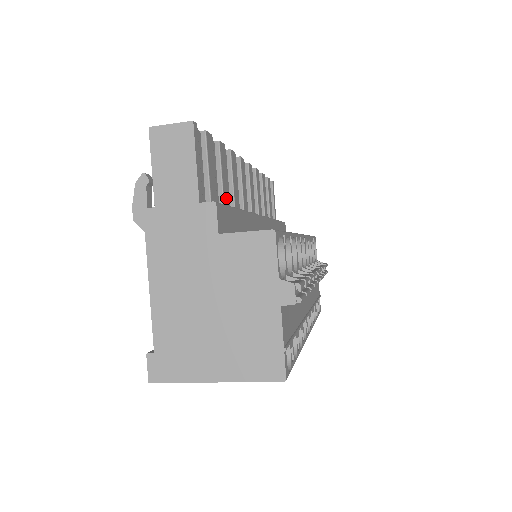
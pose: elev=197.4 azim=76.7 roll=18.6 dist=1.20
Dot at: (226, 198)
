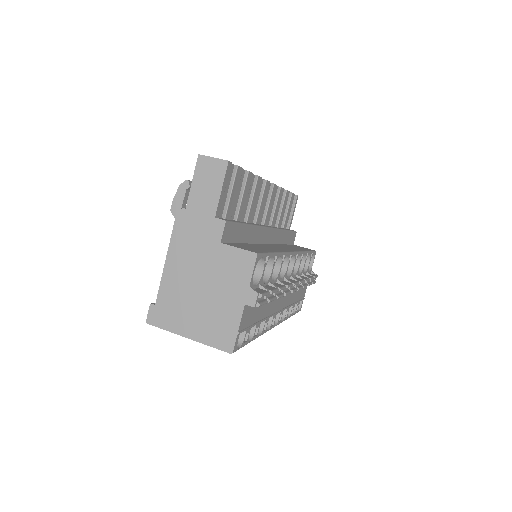
Dot at: (241, 213)
